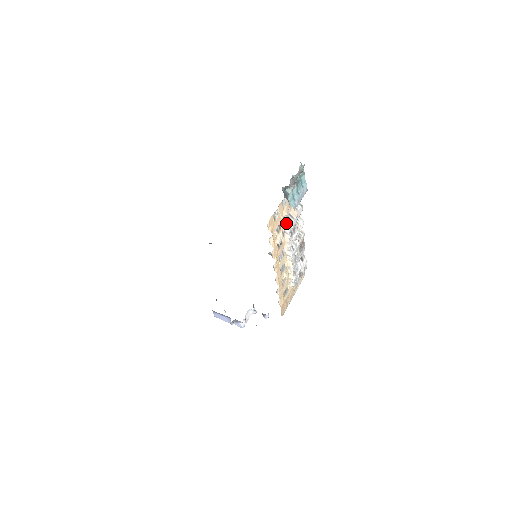
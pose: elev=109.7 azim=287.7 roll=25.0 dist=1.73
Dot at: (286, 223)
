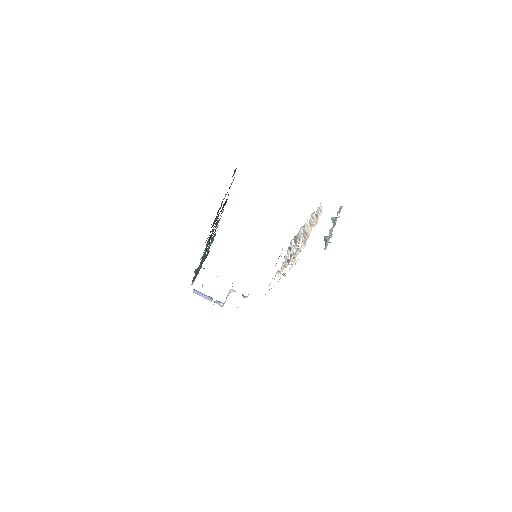
Dot at: (302, 244)
